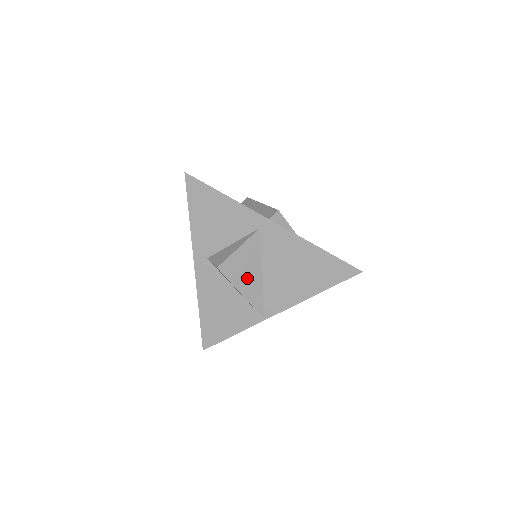
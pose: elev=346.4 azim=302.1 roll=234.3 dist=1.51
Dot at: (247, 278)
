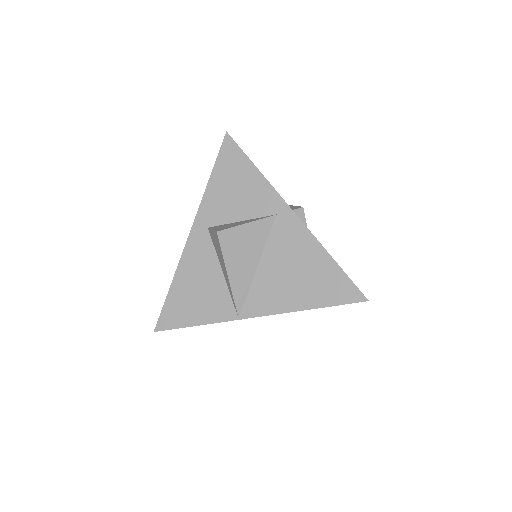
Dot at: (241, 261)
